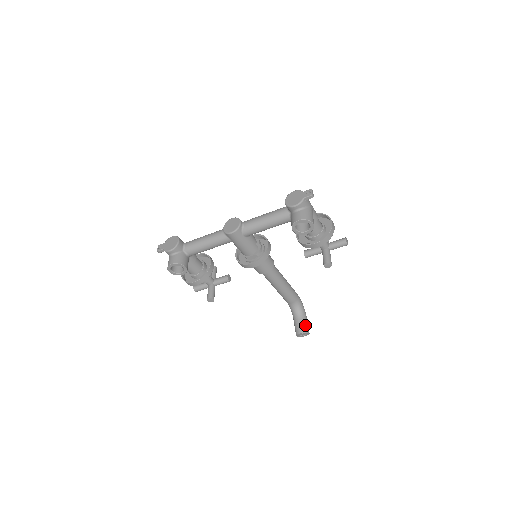
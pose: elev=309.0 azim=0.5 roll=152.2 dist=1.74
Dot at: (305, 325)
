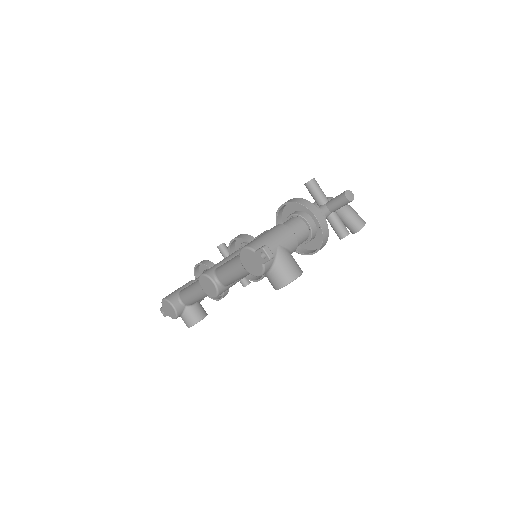
Dot at: (355, 222)
